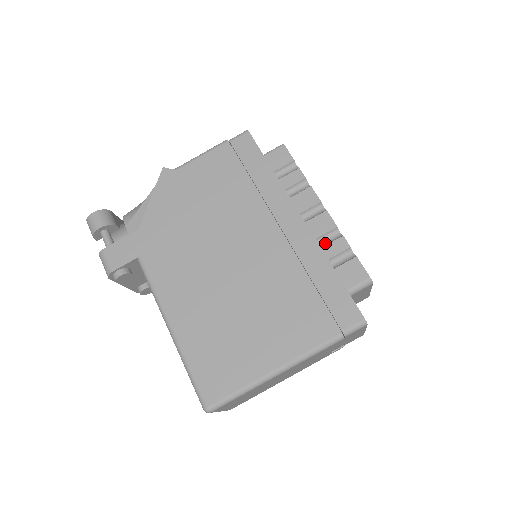
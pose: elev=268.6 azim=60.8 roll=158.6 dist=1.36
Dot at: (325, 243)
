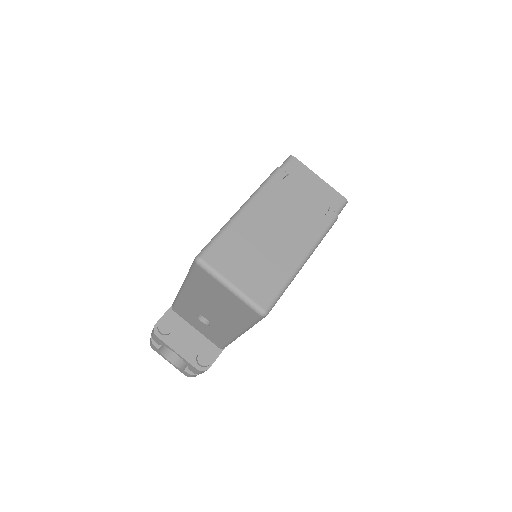
Dot at: occluded
